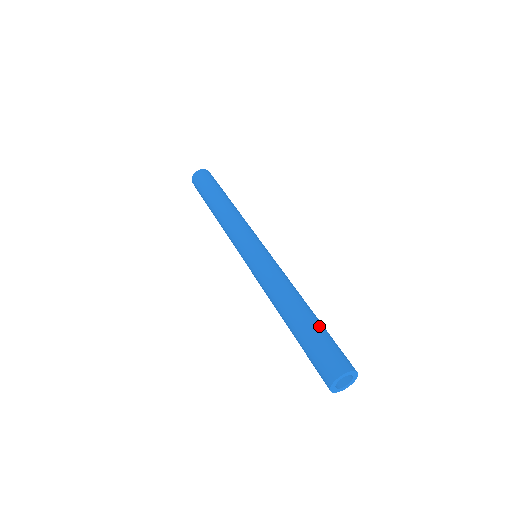
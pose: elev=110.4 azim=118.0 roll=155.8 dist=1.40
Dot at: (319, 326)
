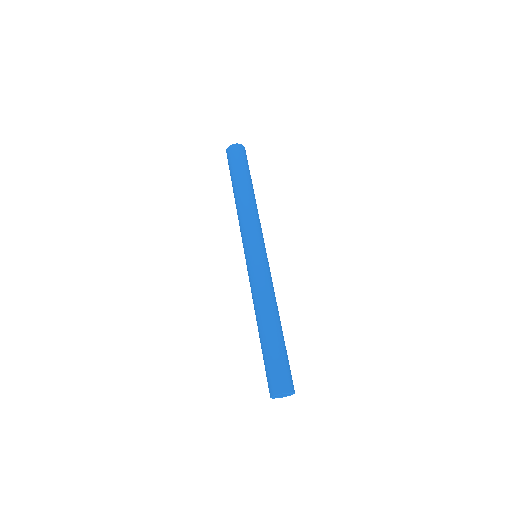
Dot at: (278, 346)
